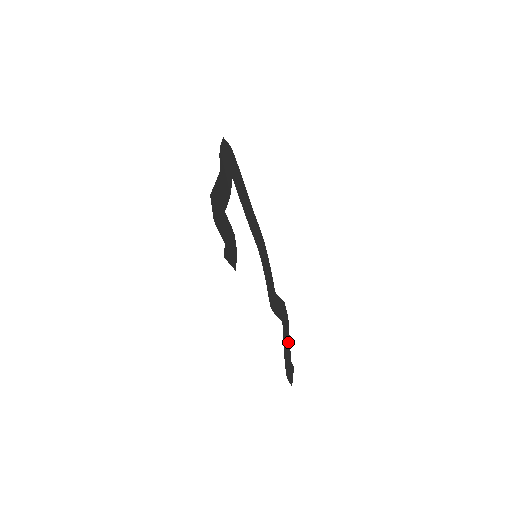
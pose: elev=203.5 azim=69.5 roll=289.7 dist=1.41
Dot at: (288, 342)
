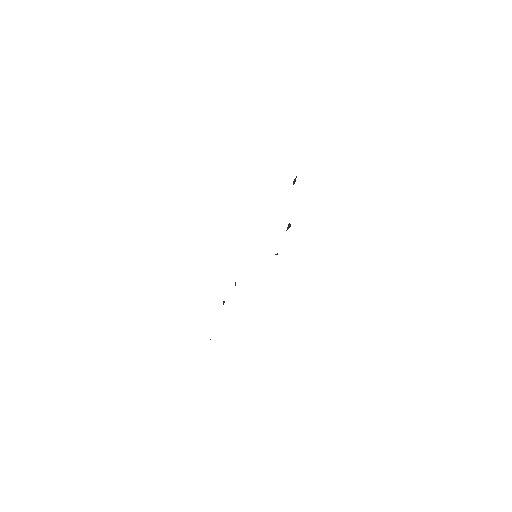
Dot at: occluded
